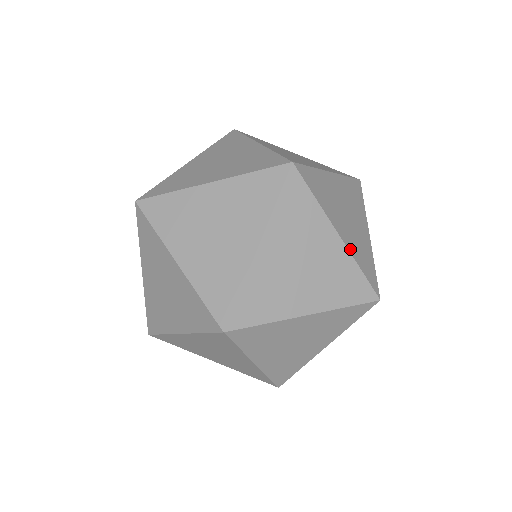
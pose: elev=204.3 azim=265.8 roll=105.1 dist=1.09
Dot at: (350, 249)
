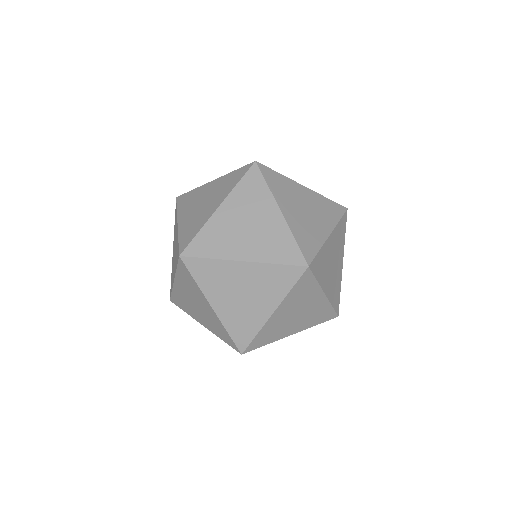
Dot at: (329, 297)
